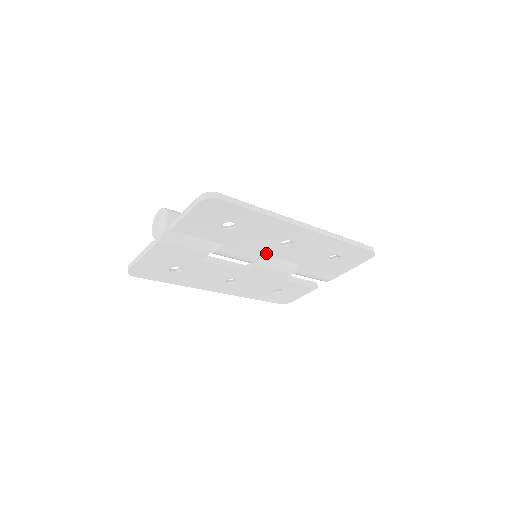
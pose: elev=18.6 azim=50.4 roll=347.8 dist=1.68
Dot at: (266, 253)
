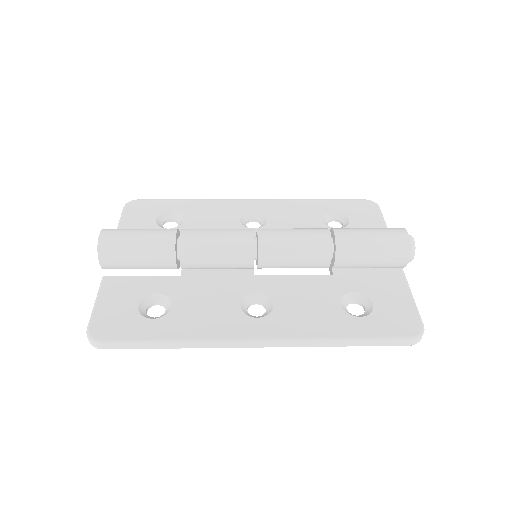
Dot at: occluded
